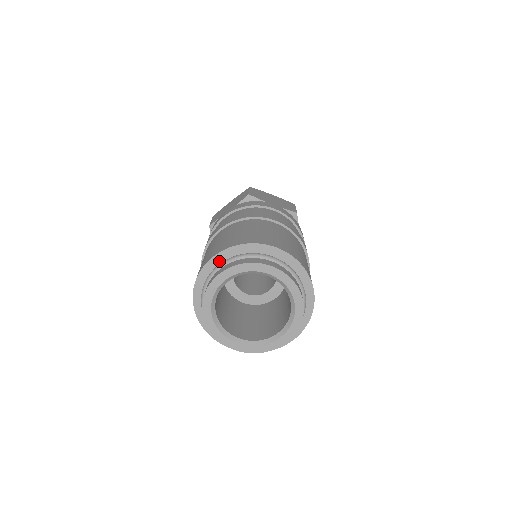
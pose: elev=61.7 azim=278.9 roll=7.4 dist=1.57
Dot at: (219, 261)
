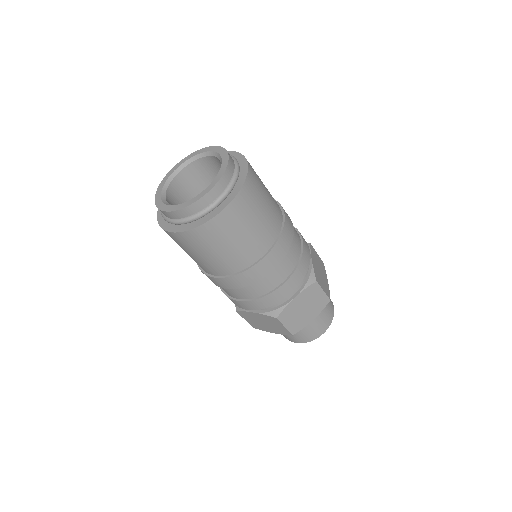
Dot at: occluded
